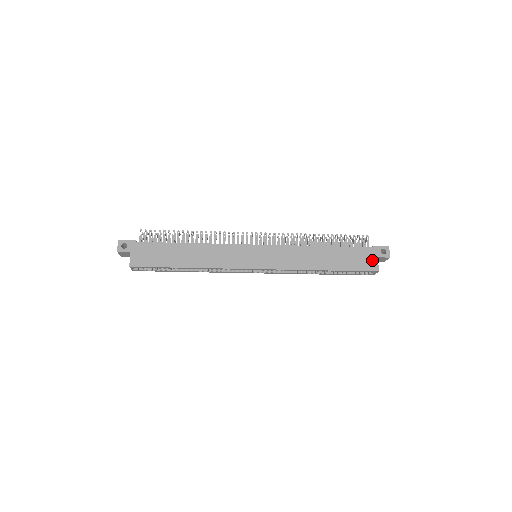
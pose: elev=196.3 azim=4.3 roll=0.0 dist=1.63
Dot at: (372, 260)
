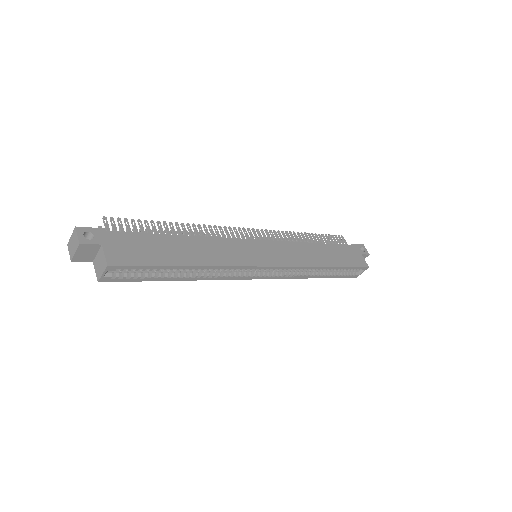
Dot at: (359, 257)
